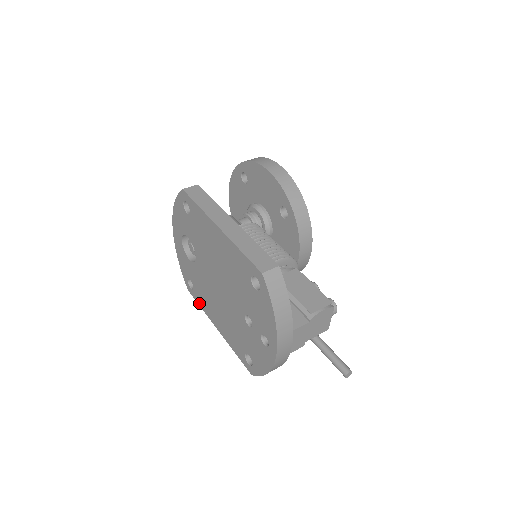
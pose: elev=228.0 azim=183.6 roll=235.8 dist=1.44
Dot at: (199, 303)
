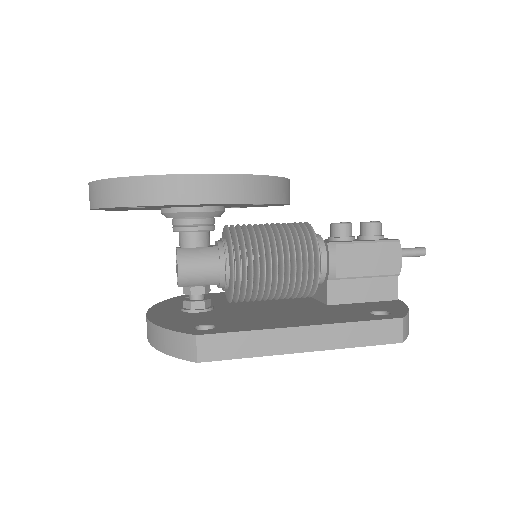
Dot at: occluded
